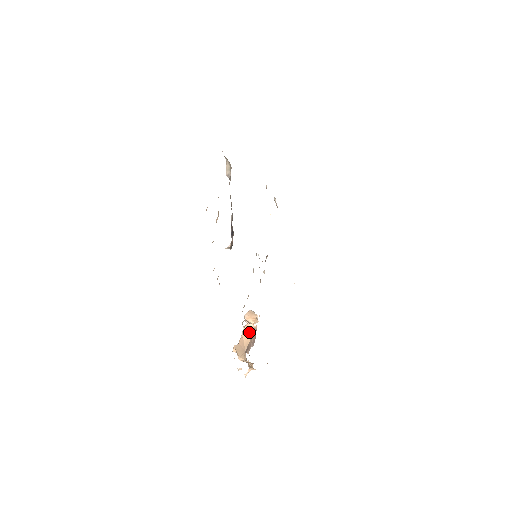
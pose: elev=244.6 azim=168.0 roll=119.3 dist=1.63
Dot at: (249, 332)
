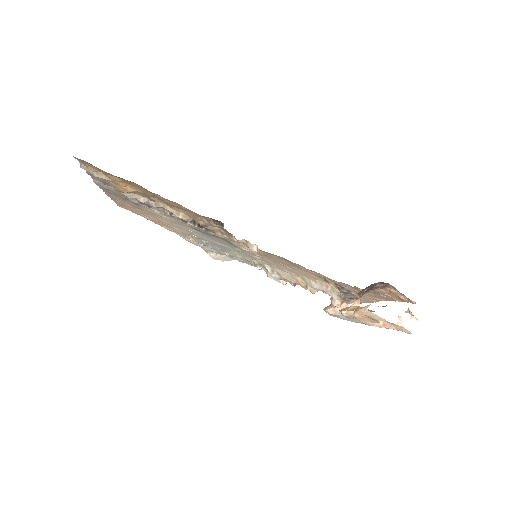
Dot at: (351, 307)
